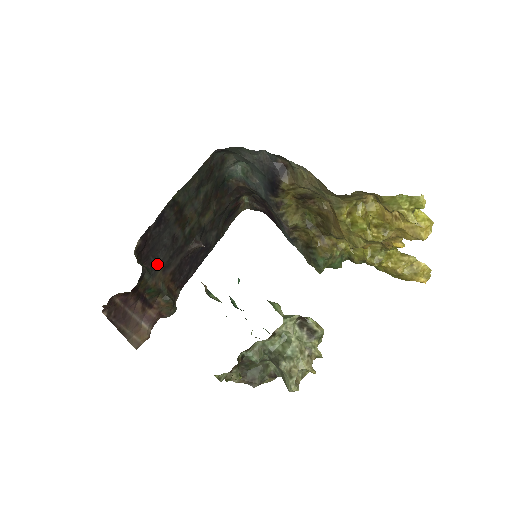
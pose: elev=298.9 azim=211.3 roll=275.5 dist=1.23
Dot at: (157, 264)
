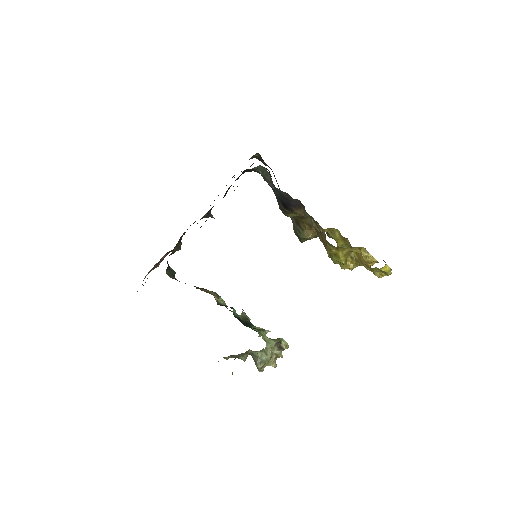
Dot at: occluded
